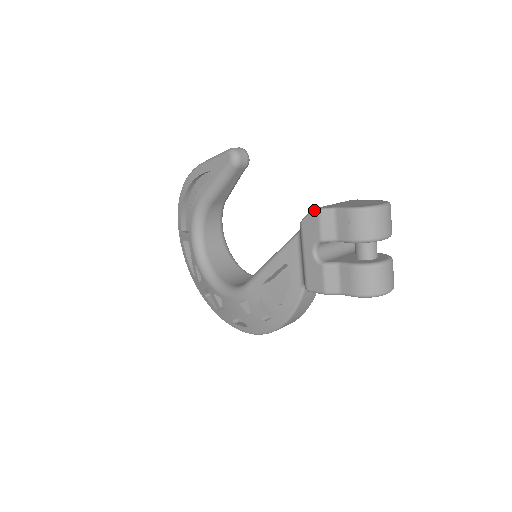
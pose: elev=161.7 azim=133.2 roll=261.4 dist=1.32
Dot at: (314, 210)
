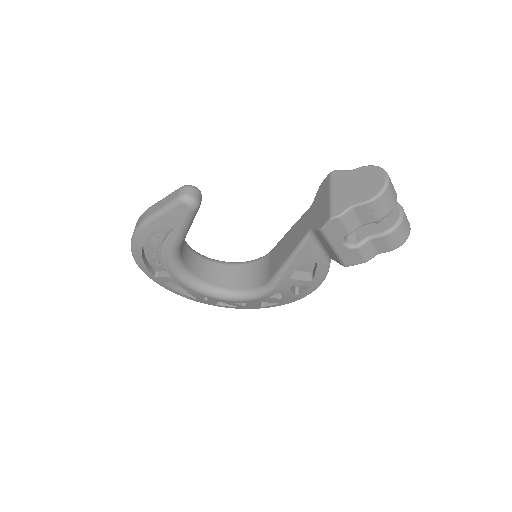
Dot at: (334, 219)
